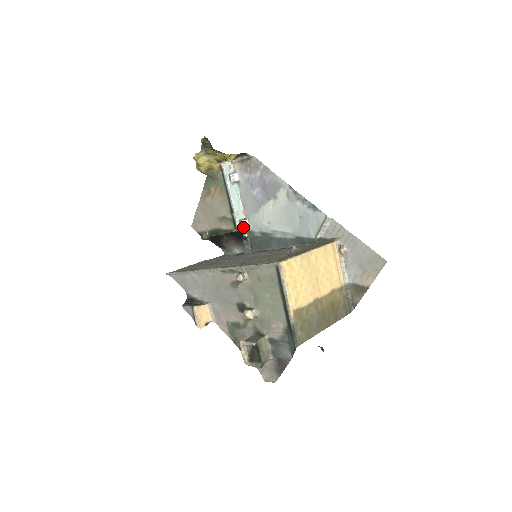
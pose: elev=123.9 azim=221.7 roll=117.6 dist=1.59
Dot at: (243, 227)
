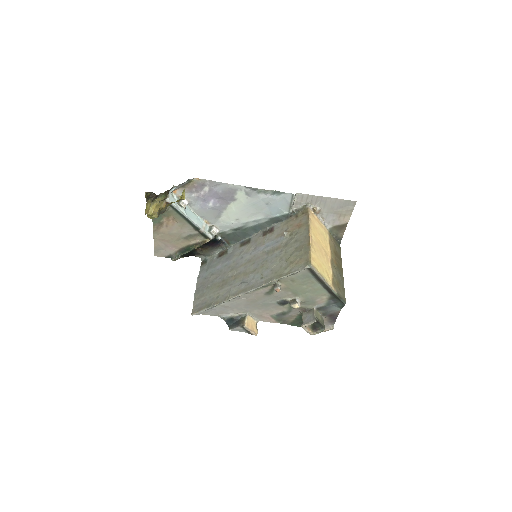
Dot at: occluded
